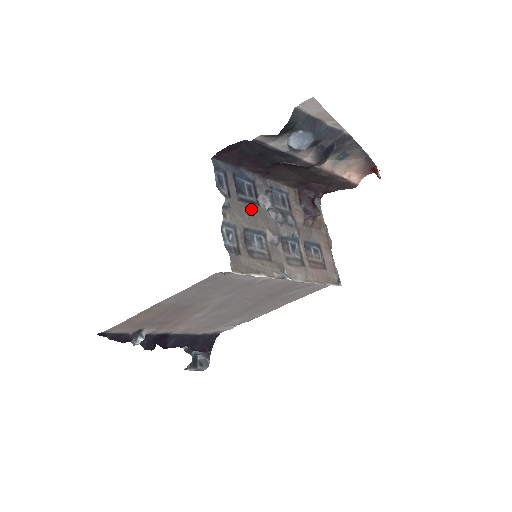
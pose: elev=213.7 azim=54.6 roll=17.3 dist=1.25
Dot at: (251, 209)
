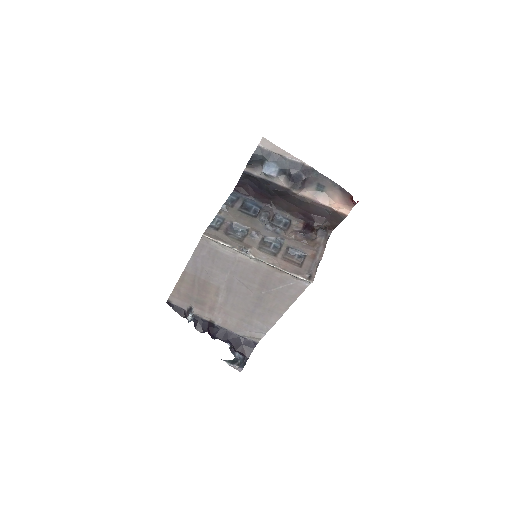
Dot at: (246, 216)
